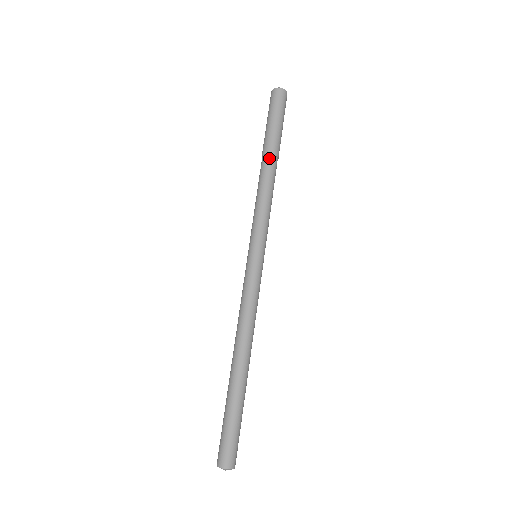
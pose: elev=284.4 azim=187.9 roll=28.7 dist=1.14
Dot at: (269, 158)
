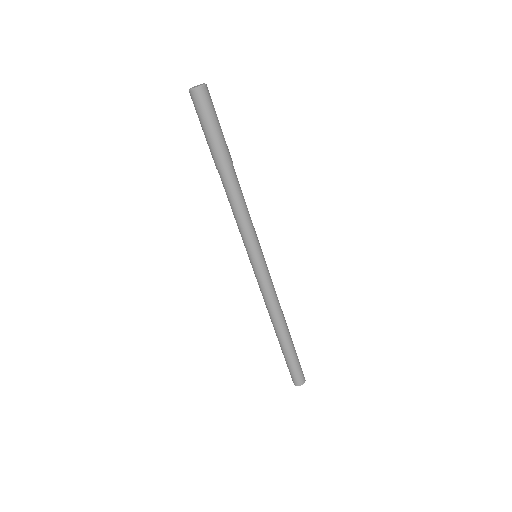
Dot at: (222, 174)
